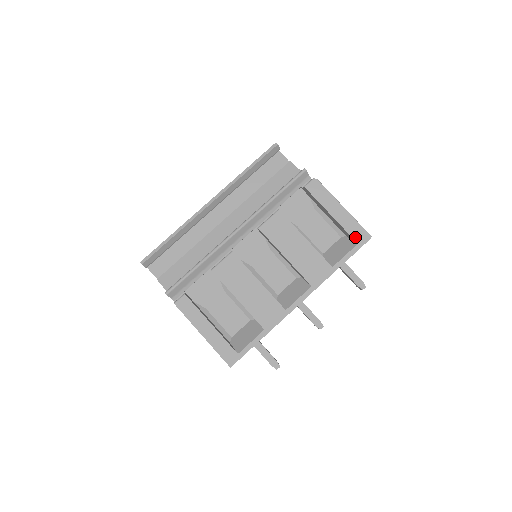
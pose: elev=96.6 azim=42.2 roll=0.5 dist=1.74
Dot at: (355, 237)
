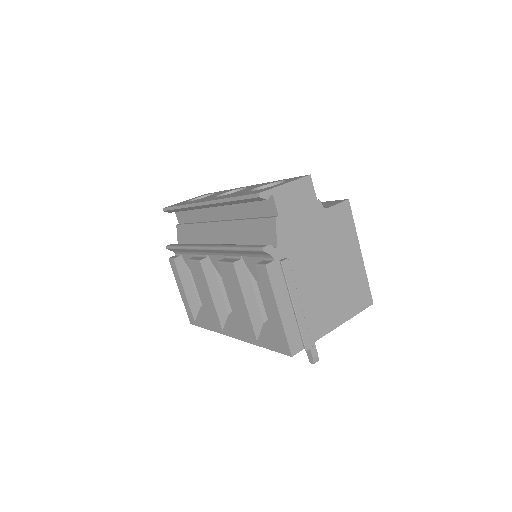
Dot at: (280, 342)
